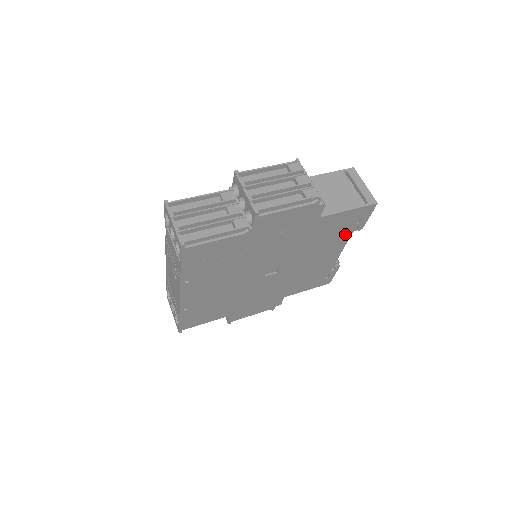
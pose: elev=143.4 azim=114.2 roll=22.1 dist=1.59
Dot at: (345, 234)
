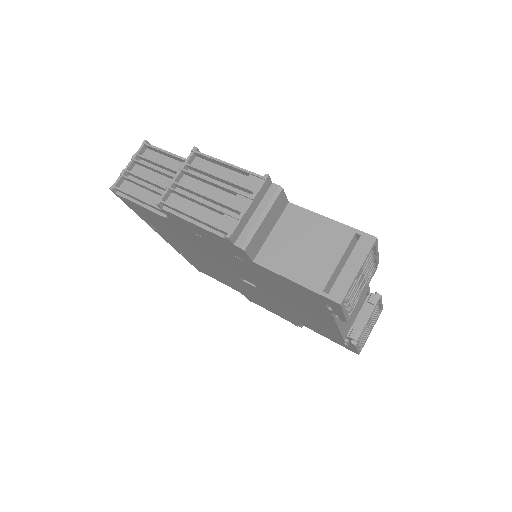
Dot at: (321, 309)
